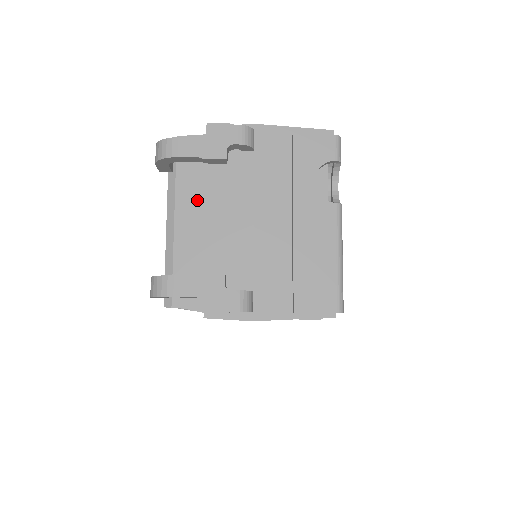
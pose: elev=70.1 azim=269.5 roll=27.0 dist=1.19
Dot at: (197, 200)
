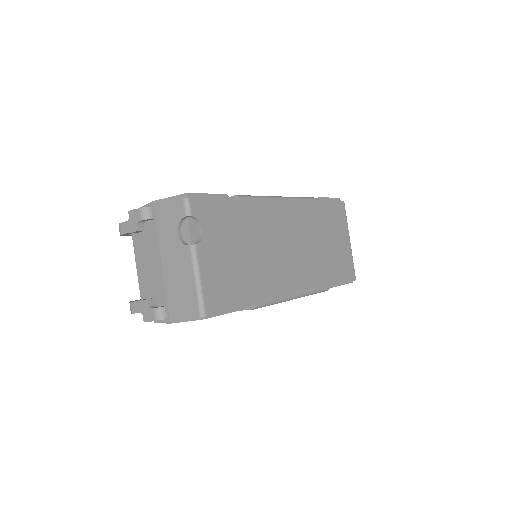
Dot at: (141, 254)
